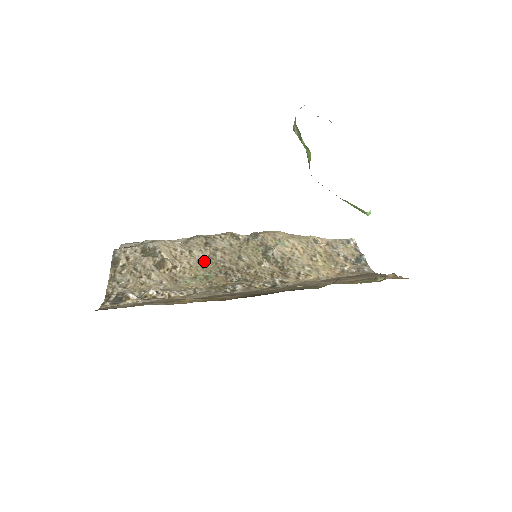
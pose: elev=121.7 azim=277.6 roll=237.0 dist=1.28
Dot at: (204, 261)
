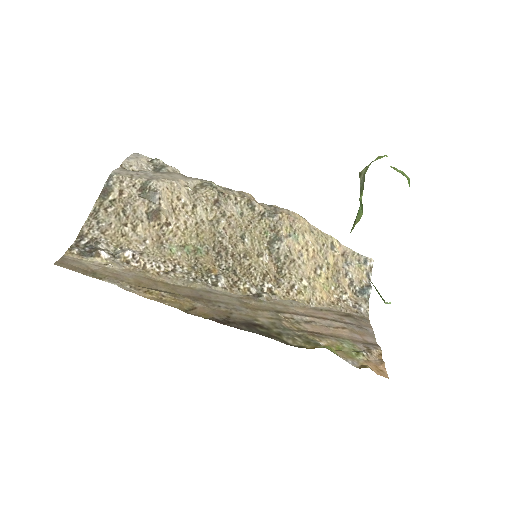
Dot at: (203, 226)
